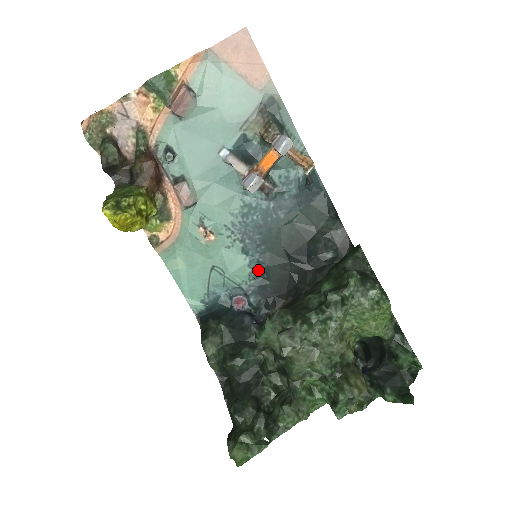
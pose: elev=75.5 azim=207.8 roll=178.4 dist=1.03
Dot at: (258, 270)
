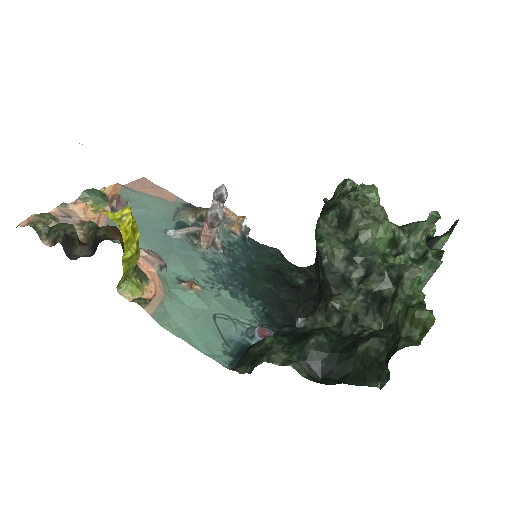
Dot at: (256, 308)
